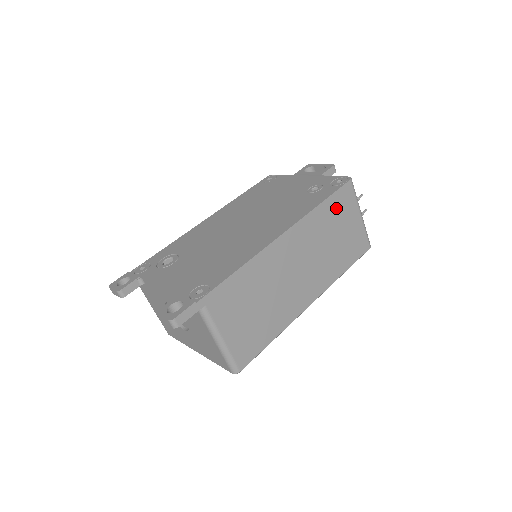
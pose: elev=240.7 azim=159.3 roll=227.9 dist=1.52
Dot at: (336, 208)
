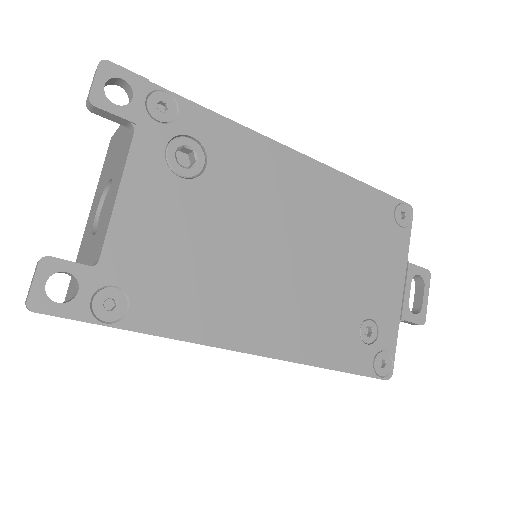
Dot at: occluded
